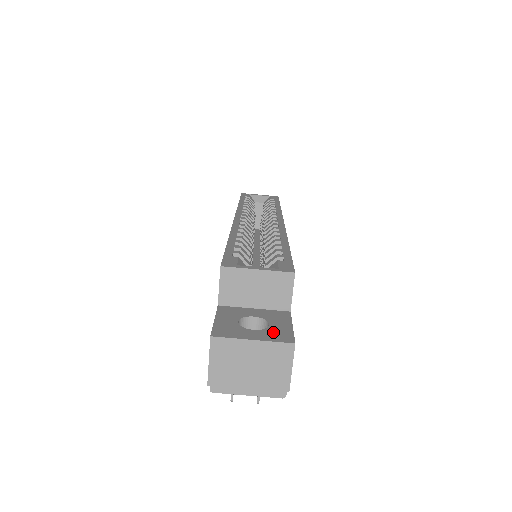
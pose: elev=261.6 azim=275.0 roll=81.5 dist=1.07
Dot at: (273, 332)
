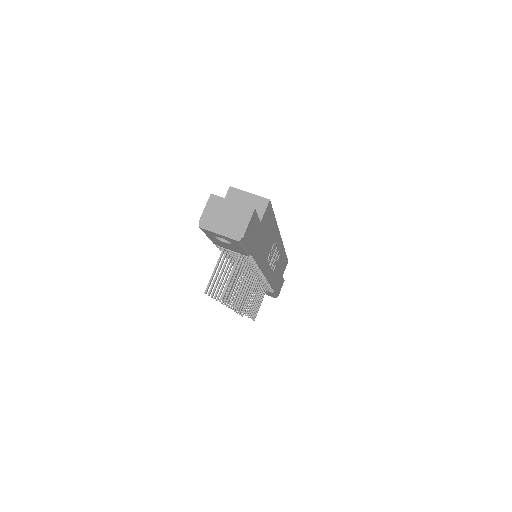
Dot at: occluded
